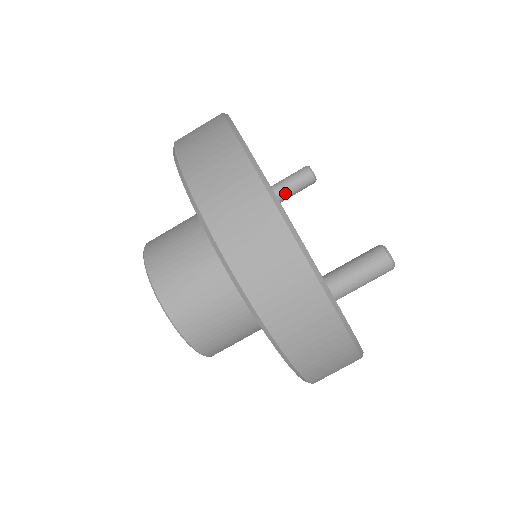
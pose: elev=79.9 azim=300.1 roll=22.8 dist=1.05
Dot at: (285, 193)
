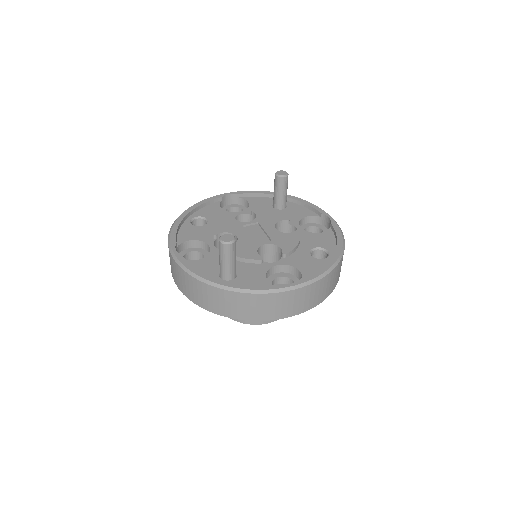
Dot at: (278, 198)
